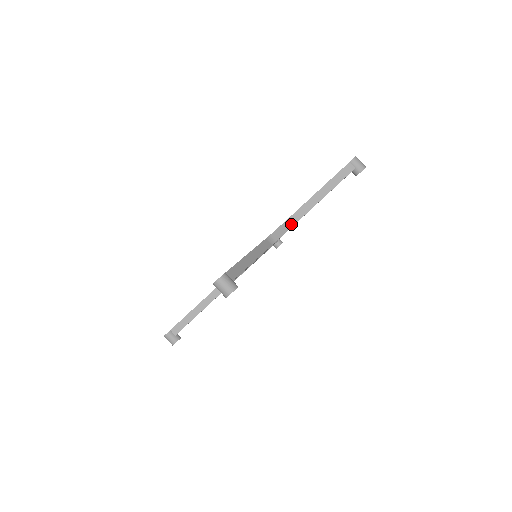
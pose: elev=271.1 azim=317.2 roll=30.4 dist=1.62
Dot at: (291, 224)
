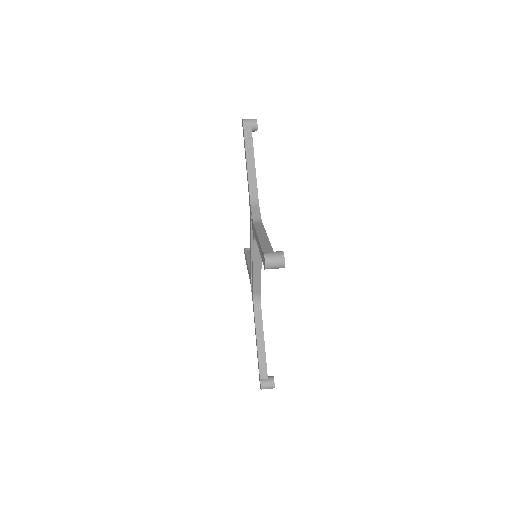
Dot at: (256, 201)
